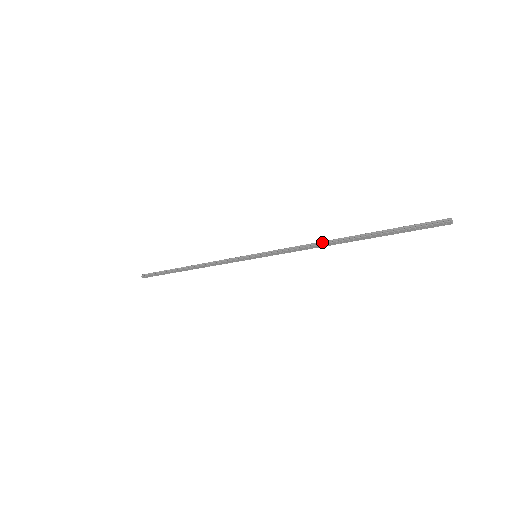
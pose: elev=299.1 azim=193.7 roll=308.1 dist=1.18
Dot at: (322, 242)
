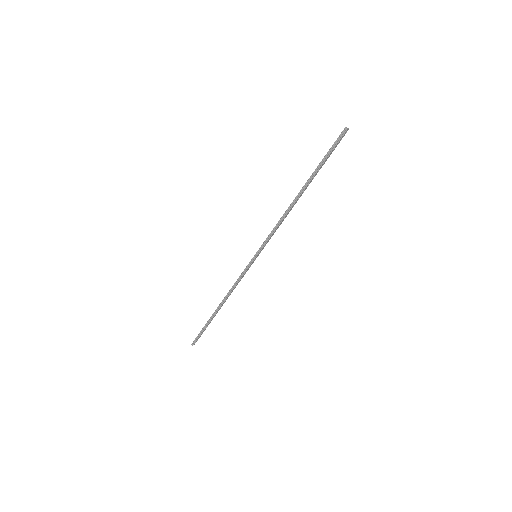
Dot at: (288, 209)
